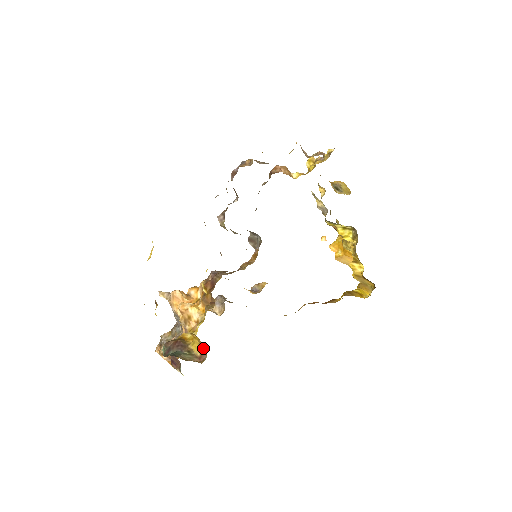
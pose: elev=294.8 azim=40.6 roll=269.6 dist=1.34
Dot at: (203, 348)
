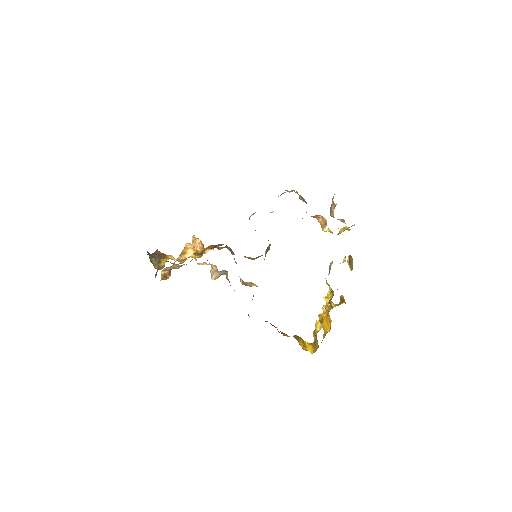
Dot at: occluded
